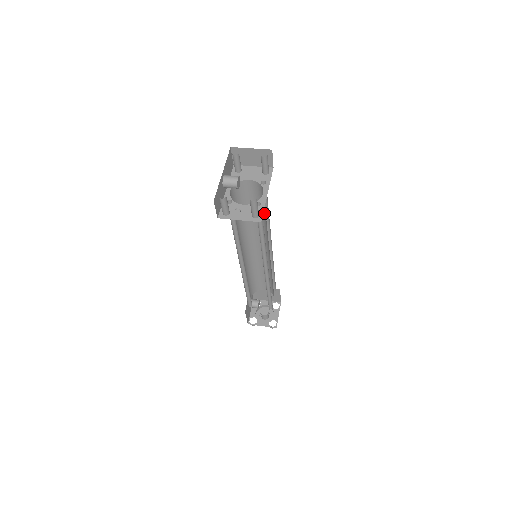
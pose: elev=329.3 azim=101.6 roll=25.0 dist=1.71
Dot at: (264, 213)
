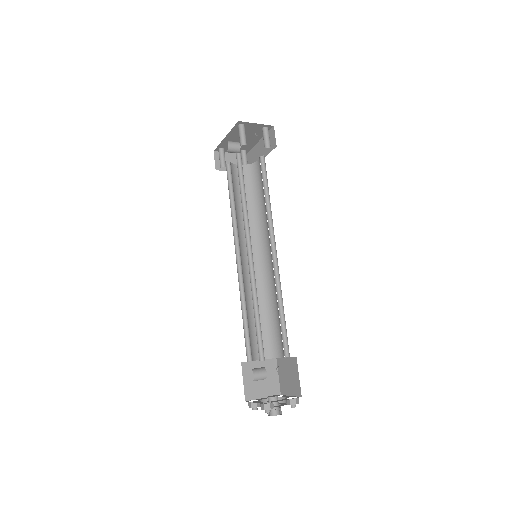
Dot at: (255, 199)
